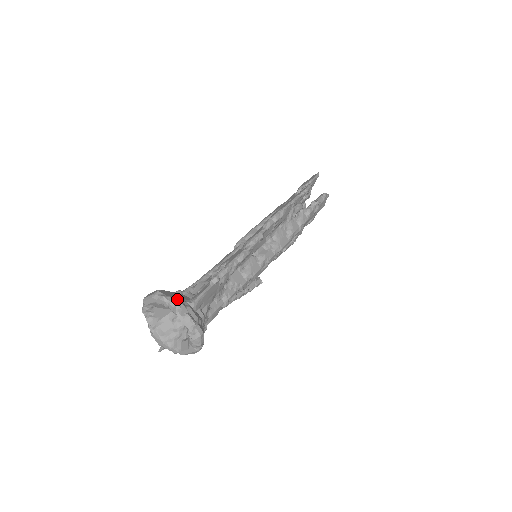
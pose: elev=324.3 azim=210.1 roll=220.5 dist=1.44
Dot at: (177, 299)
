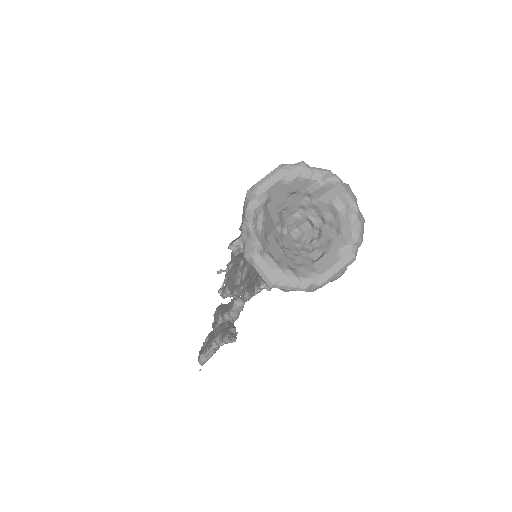
Dot at: occluded
